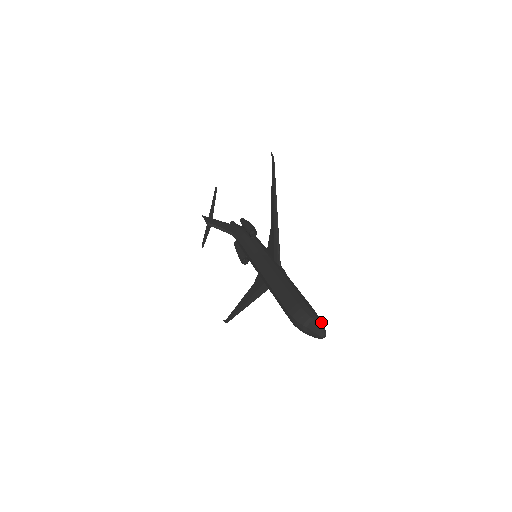
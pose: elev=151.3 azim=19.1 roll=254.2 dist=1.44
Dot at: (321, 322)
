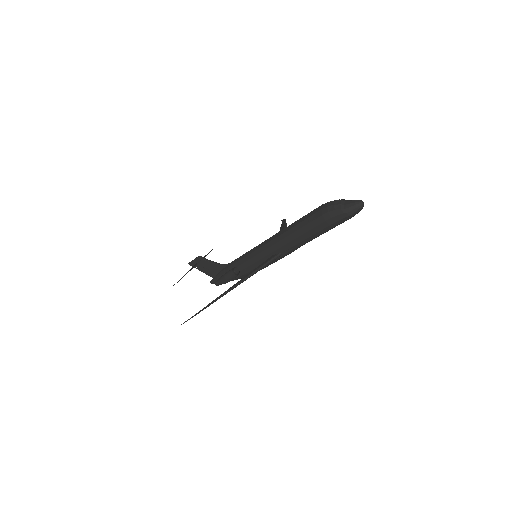
Dot at: occluded
